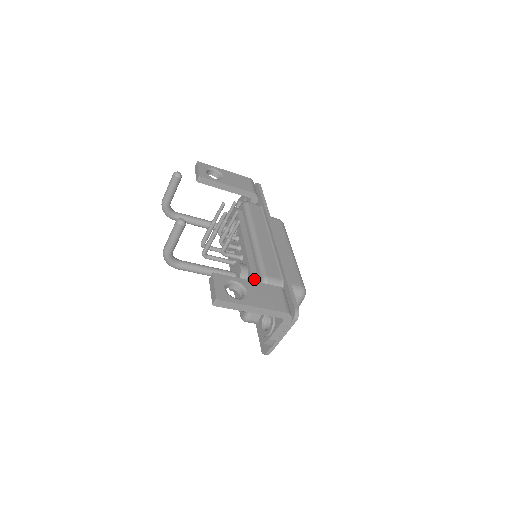
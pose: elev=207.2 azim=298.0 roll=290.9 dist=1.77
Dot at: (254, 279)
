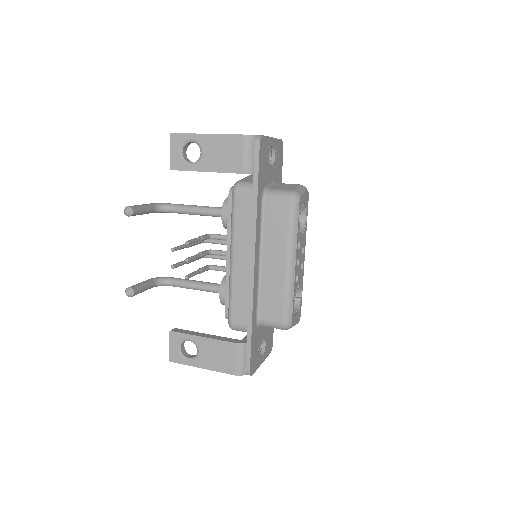
Dot at: (227, 315)
